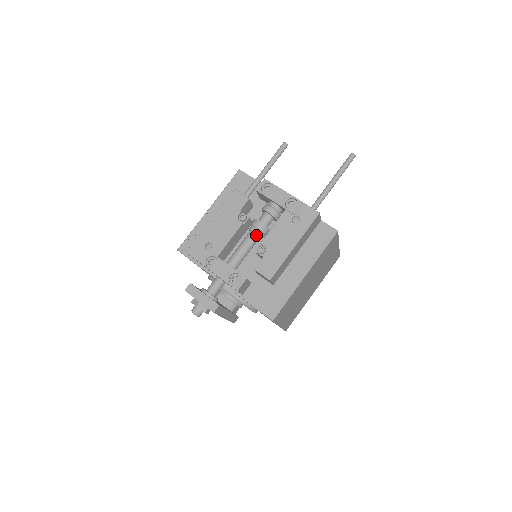
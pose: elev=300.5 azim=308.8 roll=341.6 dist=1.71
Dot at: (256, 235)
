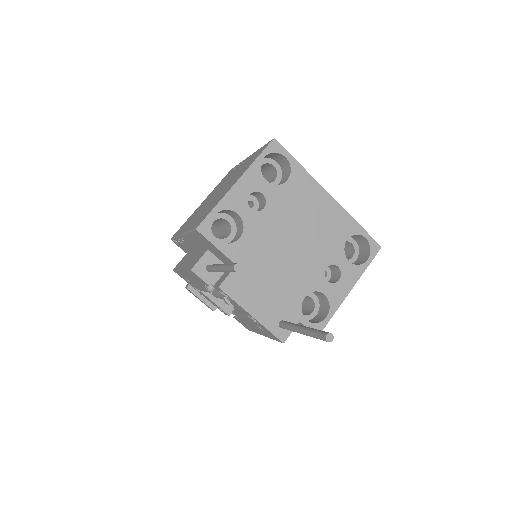
Dot at: occluded
